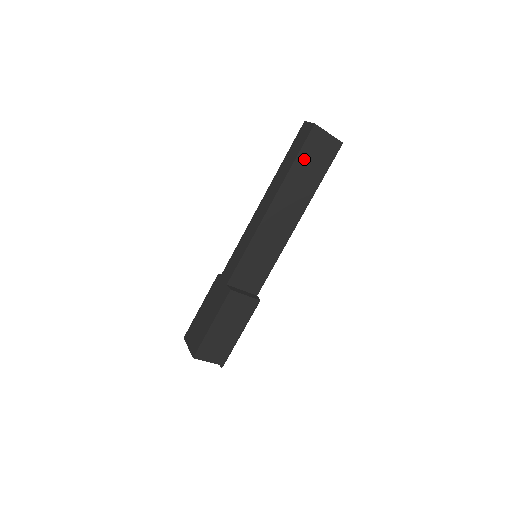
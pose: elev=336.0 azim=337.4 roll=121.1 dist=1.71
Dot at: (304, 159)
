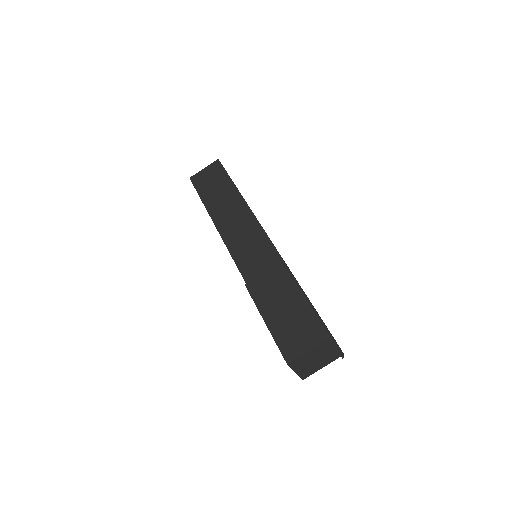
Dot at: (205, 191)
